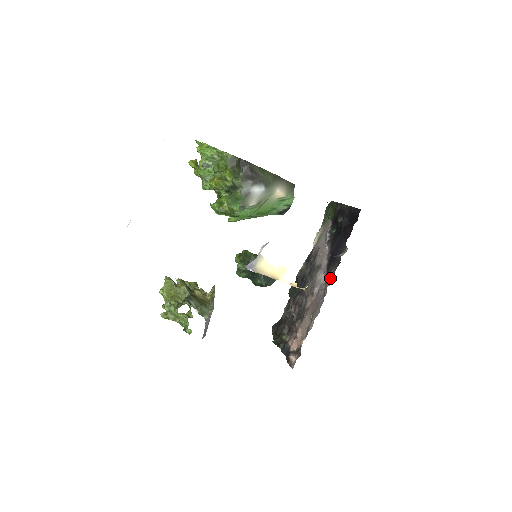
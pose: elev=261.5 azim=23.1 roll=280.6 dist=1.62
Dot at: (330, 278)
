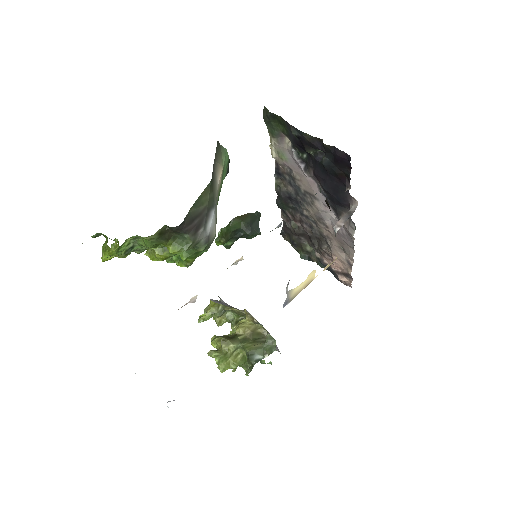
Dot at: (347, 223)
